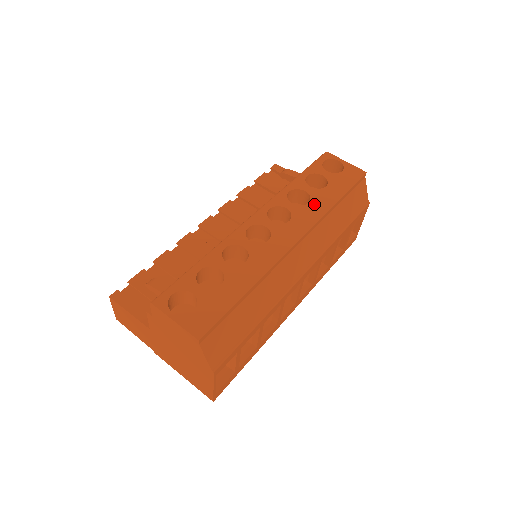
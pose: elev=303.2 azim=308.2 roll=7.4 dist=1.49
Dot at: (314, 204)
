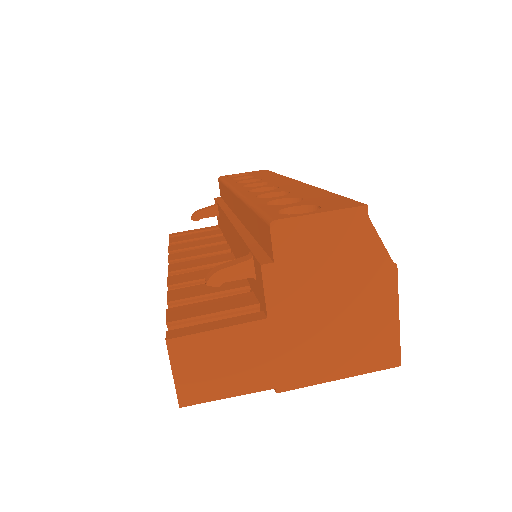
Dot at: (267, 178)
